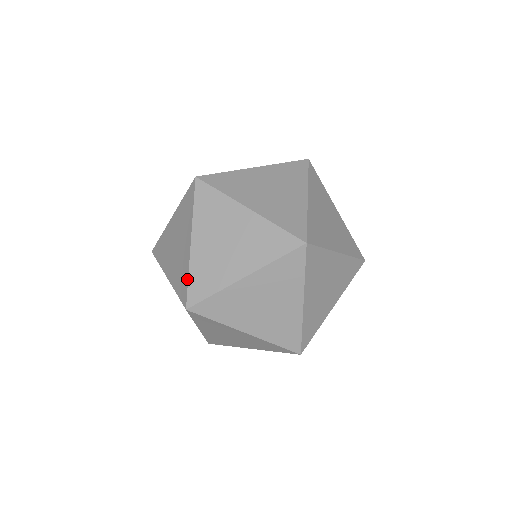
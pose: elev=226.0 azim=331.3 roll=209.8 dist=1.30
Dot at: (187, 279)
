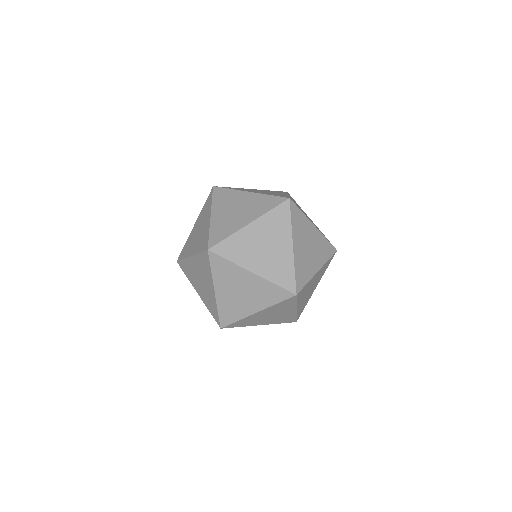
Dot at: (208, 235)
